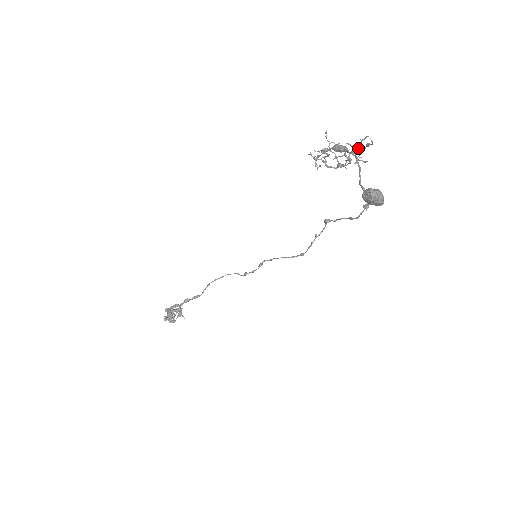
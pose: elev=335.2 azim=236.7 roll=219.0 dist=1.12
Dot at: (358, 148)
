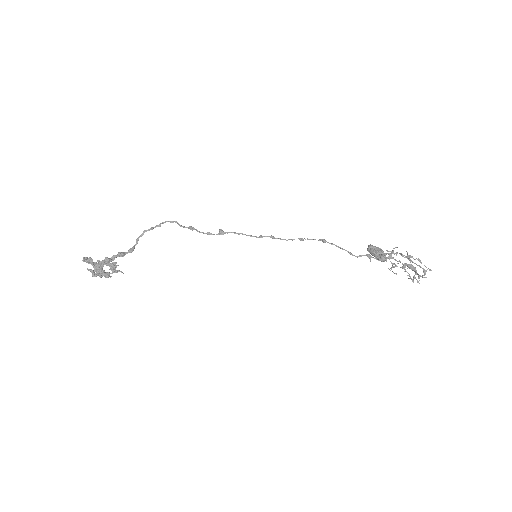
Dot at: (417, 265)
